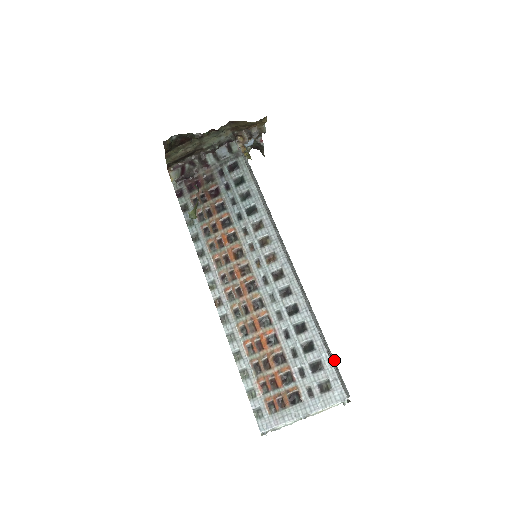
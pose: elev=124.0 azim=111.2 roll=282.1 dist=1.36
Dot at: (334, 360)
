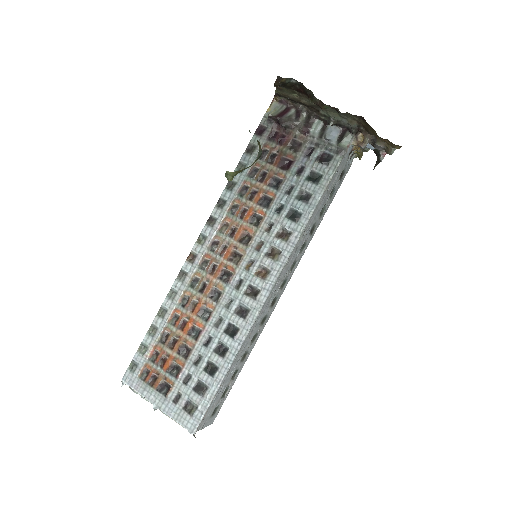
Dot at: occluded
